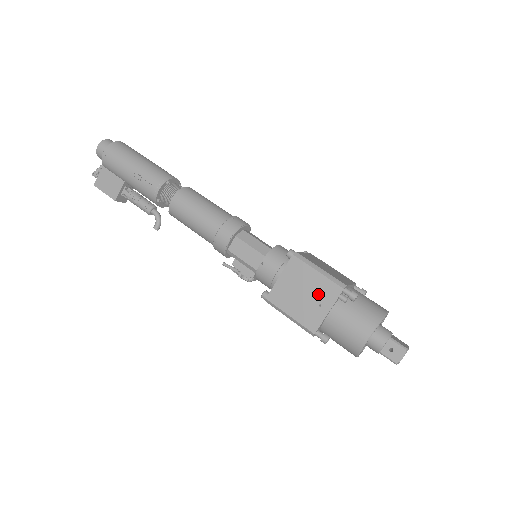
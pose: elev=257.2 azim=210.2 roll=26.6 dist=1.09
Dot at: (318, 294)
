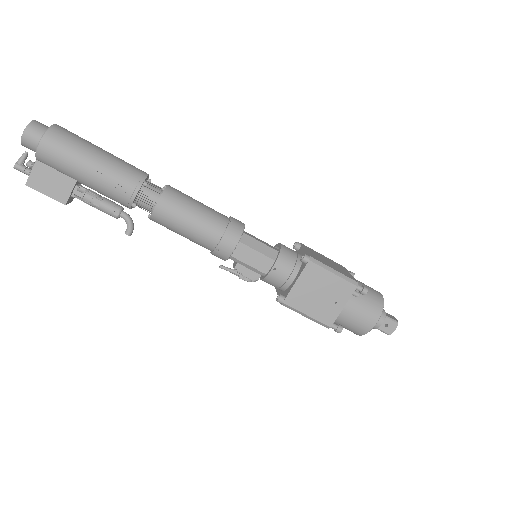
Dot at: (334, 293)
